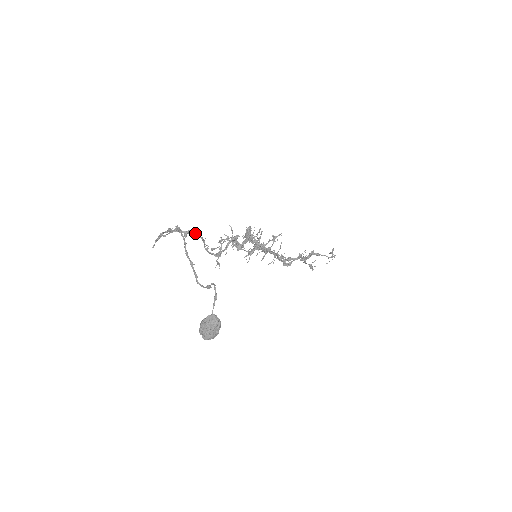
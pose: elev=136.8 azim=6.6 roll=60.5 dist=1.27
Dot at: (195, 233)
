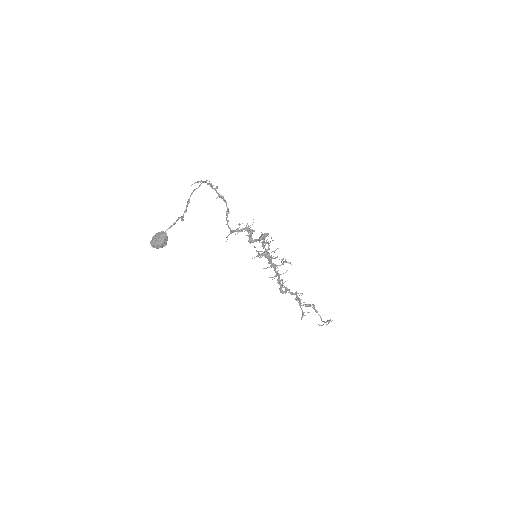
Dot at: (225, 201)
